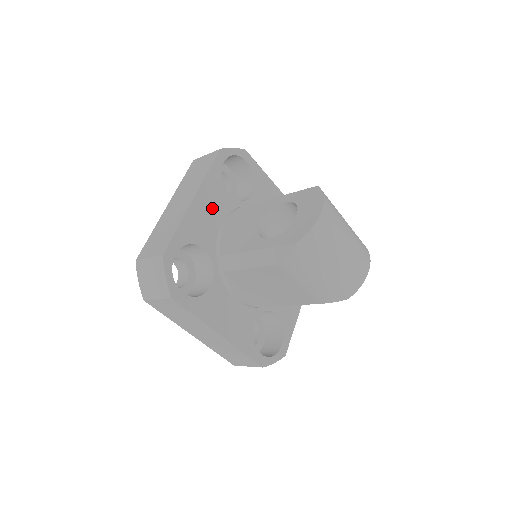
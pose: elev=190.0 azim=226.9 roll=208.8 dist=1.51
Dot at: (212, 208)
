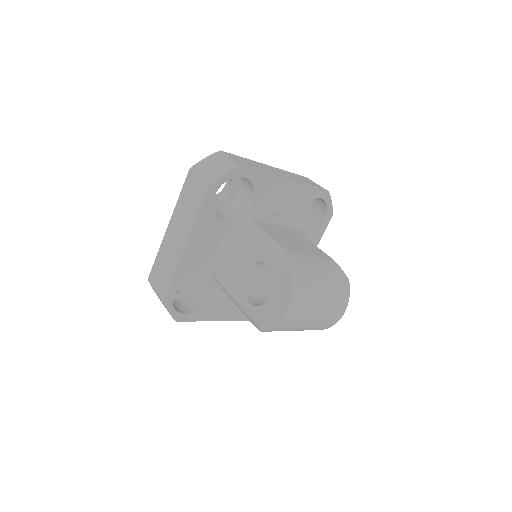
Dot at: (206, 243)
